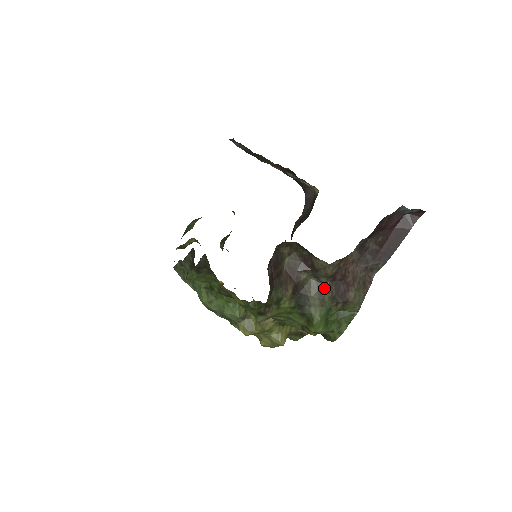
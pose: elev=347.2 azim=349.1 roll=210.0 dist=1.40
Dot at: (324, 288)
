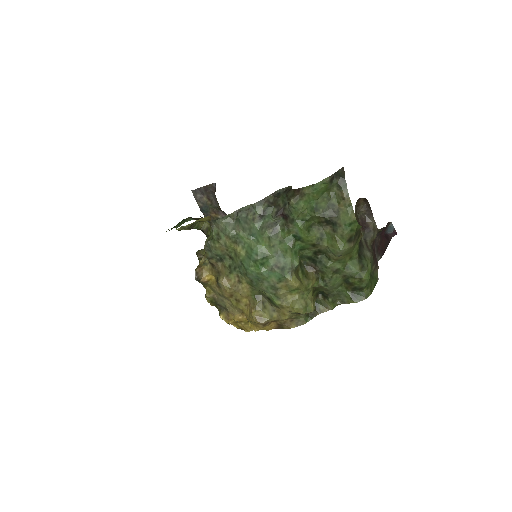
Dot at: (370, 247)
